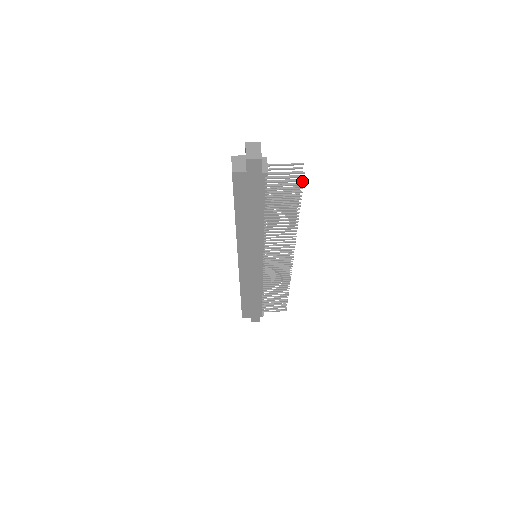
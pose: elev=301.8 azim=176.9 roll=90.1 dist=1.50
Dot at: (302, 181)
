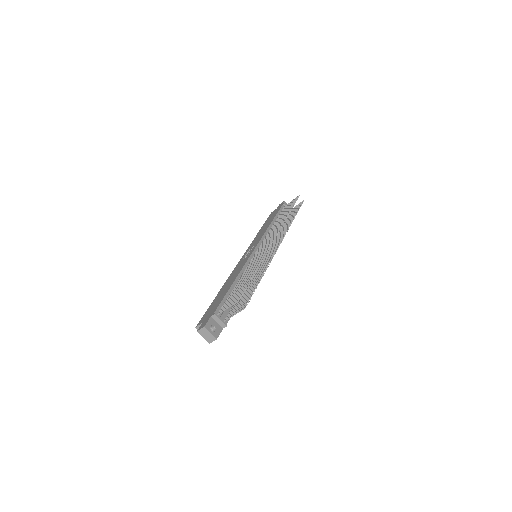
Dot at: (248, 302)
